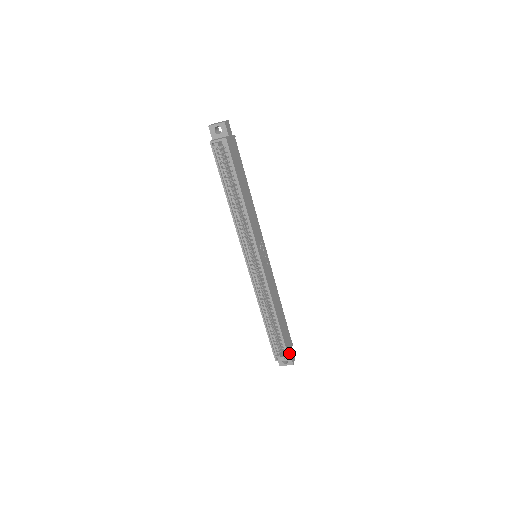
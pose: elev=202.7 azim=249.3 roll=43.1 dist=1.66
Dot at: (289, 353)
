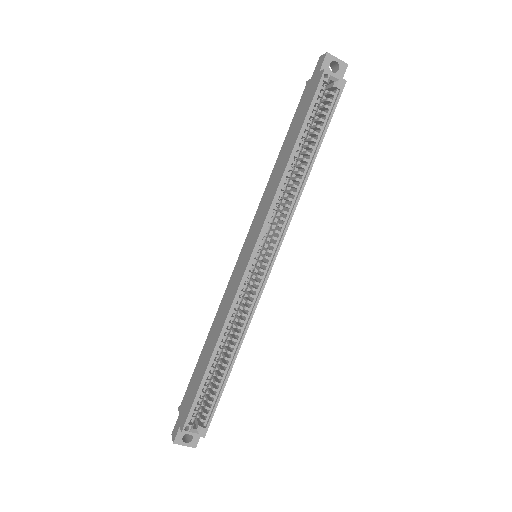
Dot at: occluded
